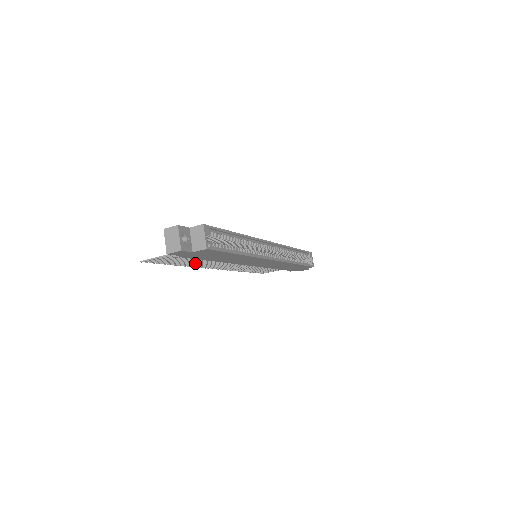
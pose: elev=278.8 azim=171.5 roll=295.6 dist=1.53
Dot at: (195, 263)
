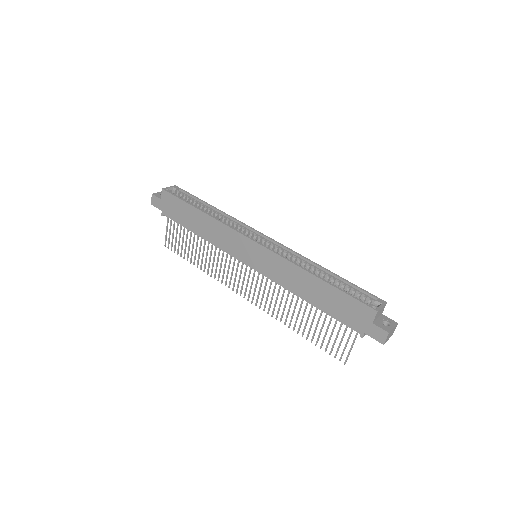
Dot at: (205, 262)
